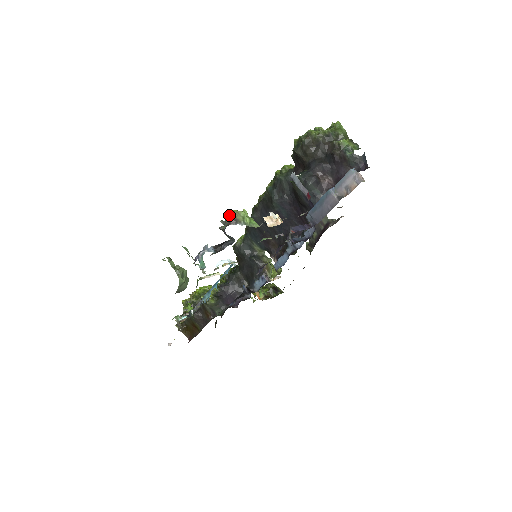
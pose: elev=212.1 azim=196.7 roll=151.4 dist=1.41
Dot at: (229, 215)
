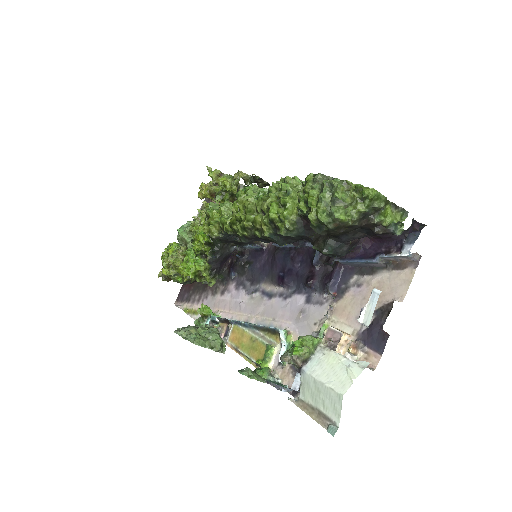
Dot at: (295, 360)
